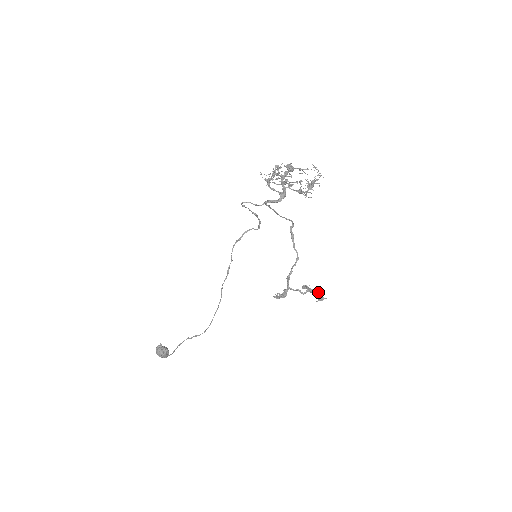
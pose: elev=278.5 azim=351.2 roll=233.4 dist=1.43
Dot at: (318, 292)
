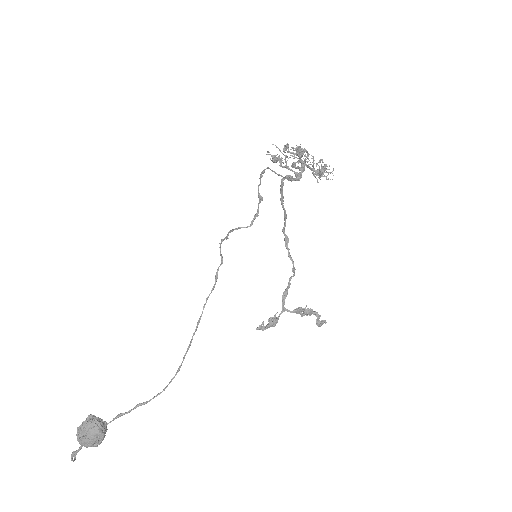
Dot at: (317, 313)
